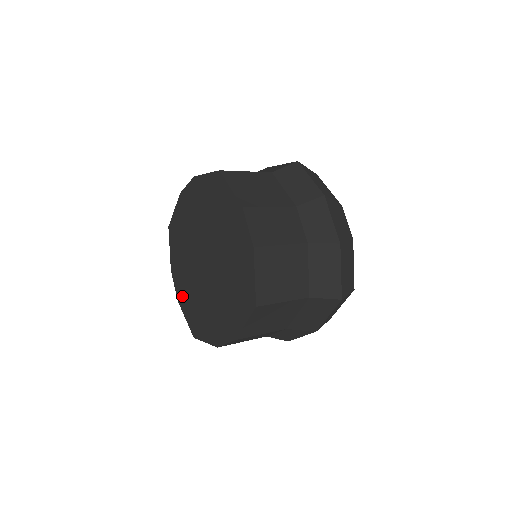
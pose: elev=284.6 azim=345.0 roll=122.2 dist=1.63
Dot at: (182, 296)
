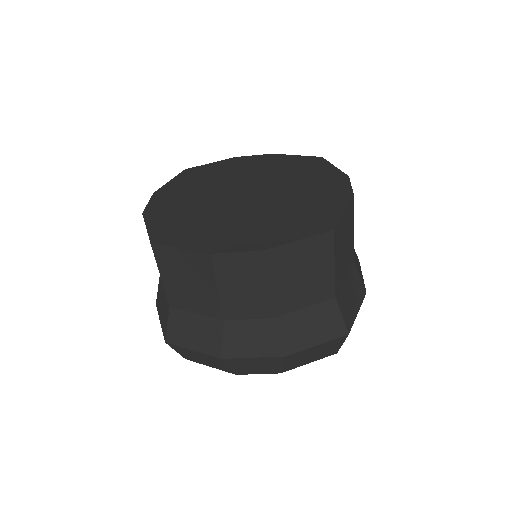
Dot at: (160, 210)
